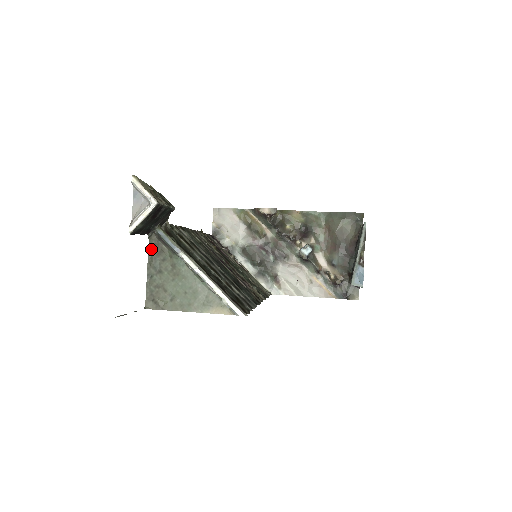
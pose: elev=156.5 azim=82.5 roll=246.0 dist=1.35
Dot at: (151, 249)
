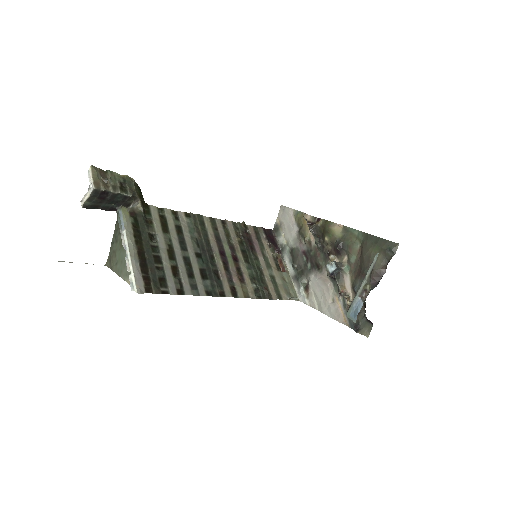
Dot at: (117, 223)
